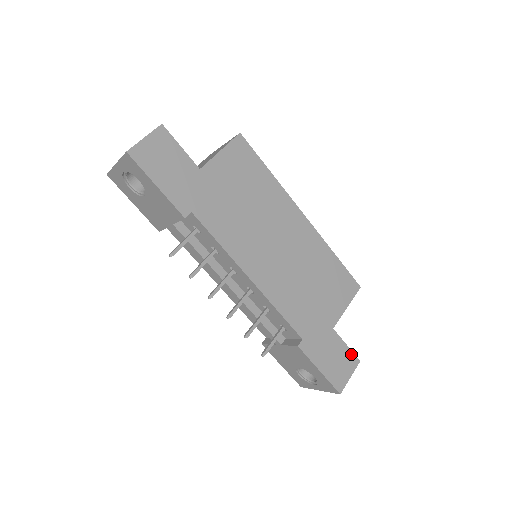
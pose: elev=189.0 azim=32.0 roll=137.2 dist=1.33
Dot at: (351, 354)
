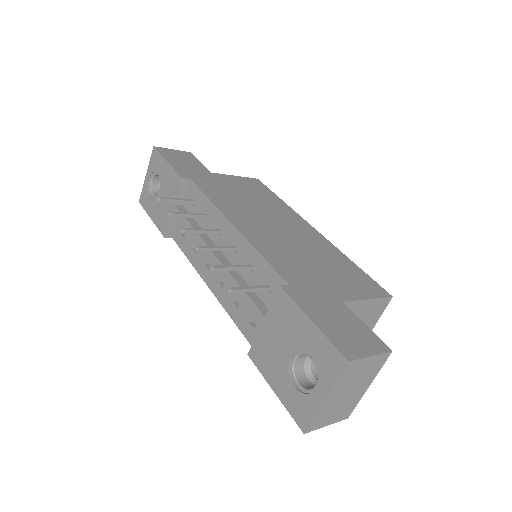
Dot at: (374, 336)
